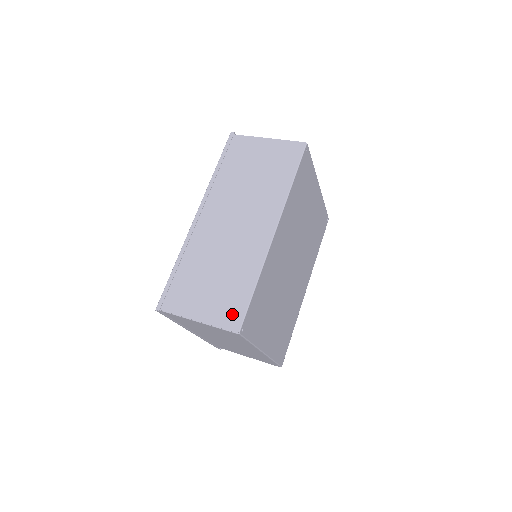
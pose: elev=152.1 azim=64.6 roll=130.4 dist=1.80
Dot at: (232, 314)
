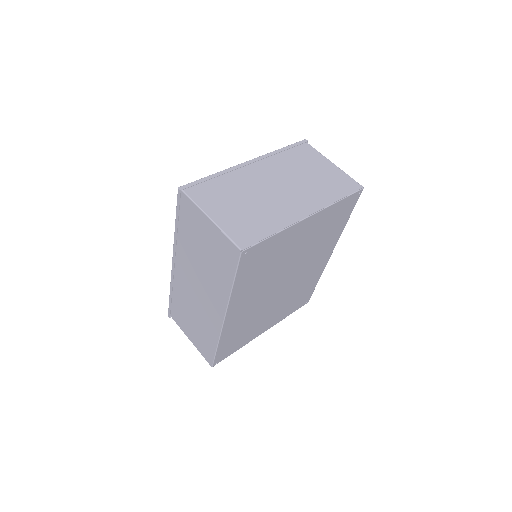
Dot at: (207, 354)
